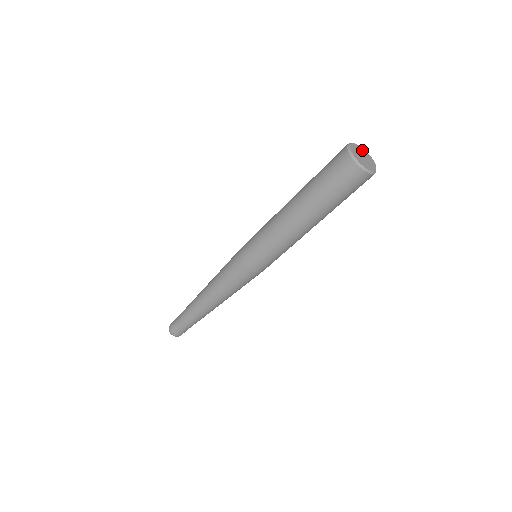
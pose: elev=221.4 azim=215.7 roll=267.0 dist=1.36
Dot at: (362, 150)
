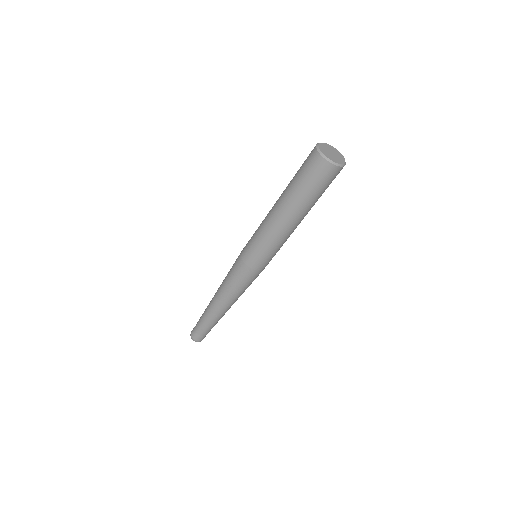
Dot at: (325, 146)
